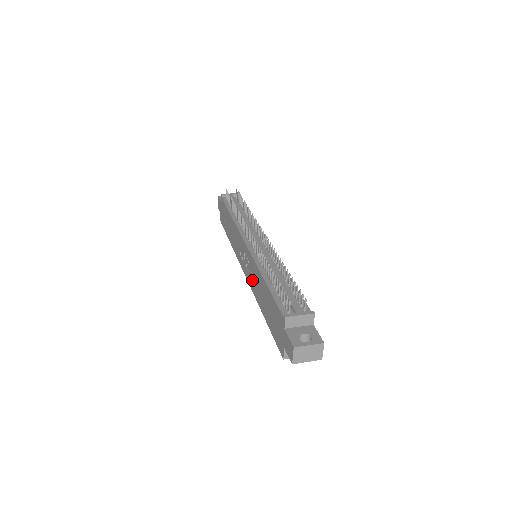
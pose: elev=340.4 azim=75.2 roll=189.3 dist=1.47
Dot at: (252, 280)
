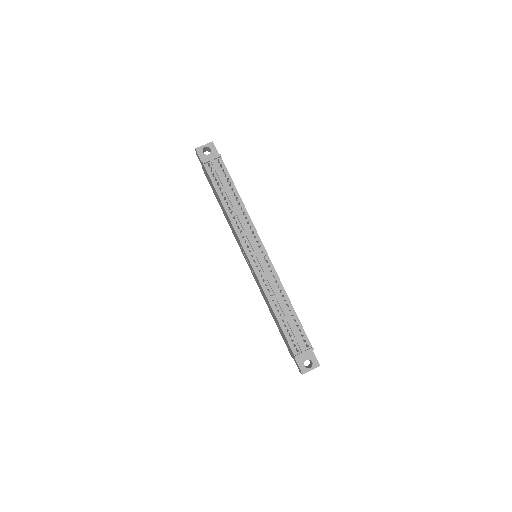
Dot at: (258, 285)
